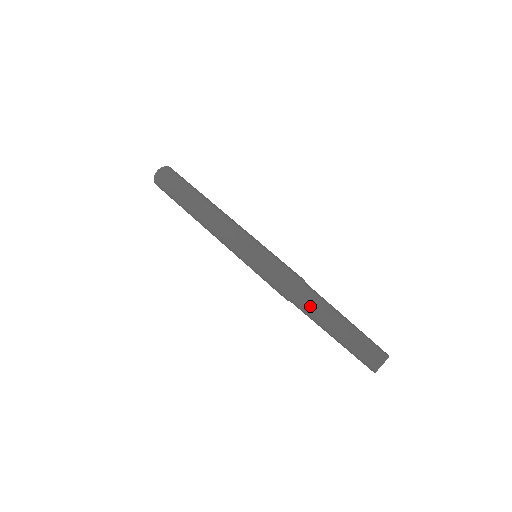
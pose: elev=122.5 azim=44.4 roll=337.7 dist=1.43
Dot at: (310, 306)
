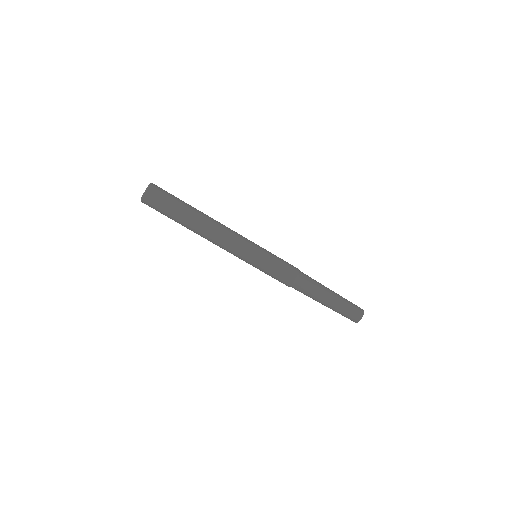
Dot at: (309, 290)
